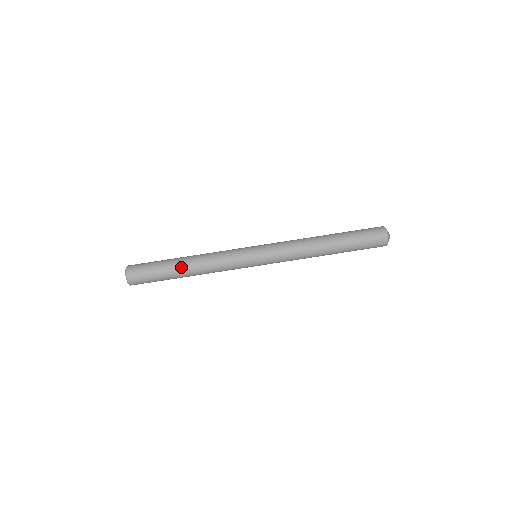
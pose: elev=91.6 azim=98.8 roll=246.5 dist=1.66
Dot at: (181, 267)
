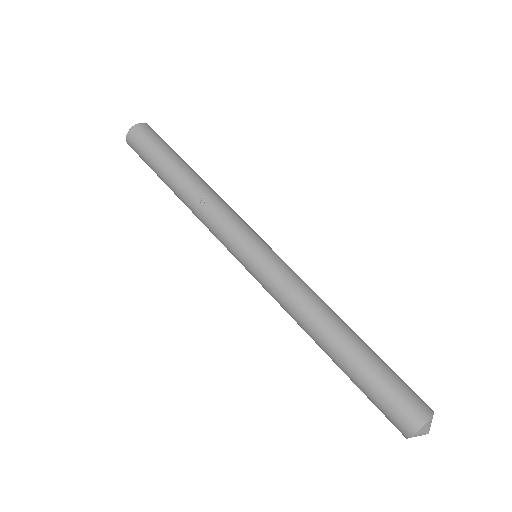
Dot at: (191, 170)
